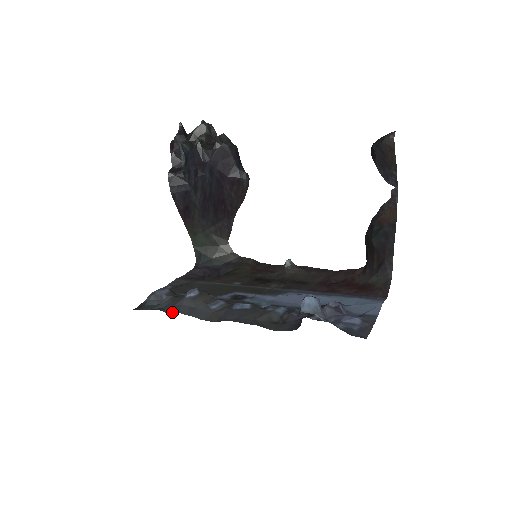
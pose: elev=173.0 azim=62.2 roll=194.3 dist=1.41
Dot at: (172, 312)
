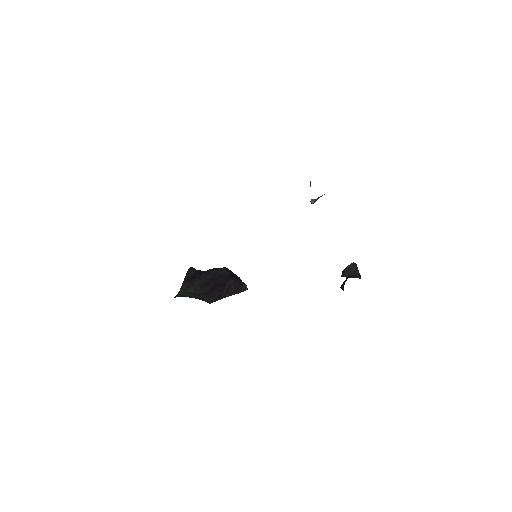
Dot at: occluded
